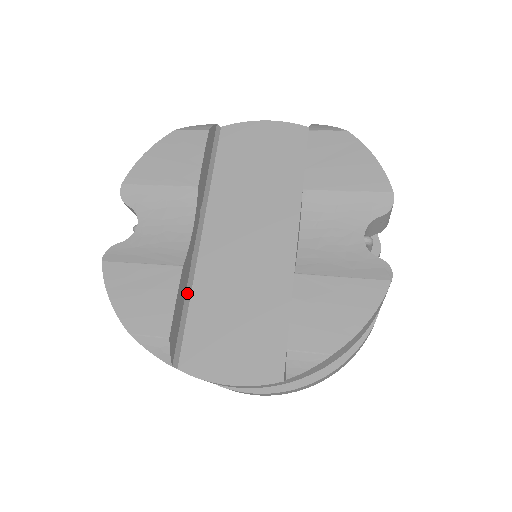
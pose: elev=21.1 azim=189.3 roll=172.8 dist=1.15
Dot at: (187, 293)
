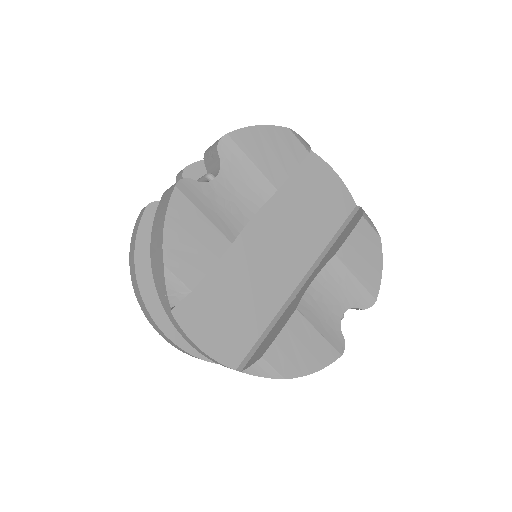
Dot at: occluded
